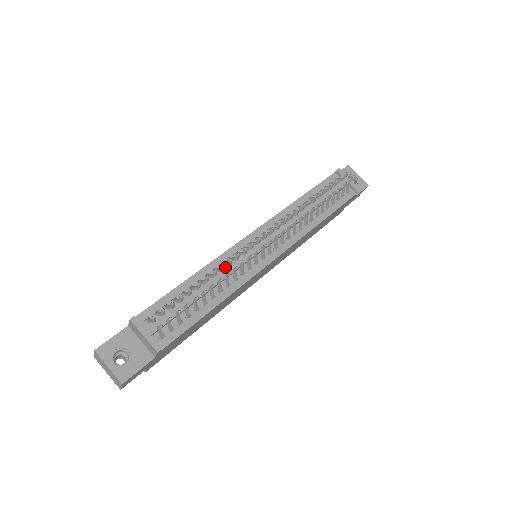
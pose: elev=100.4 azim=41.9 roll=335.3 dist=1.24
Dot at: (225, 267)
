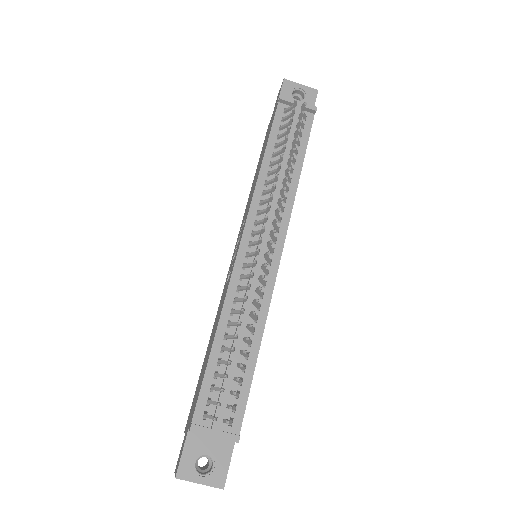
Dot at: (240, 301)
